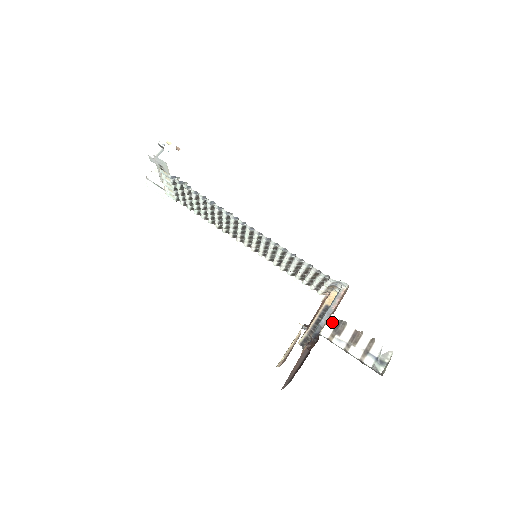
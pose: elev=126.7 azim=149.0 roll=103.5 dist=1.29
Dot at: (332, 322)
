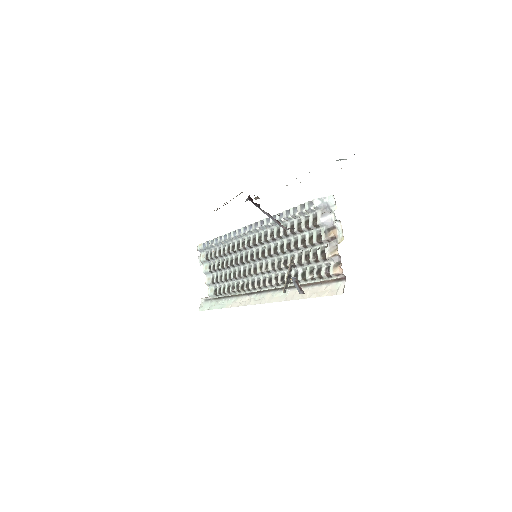
Dot at: occluded
